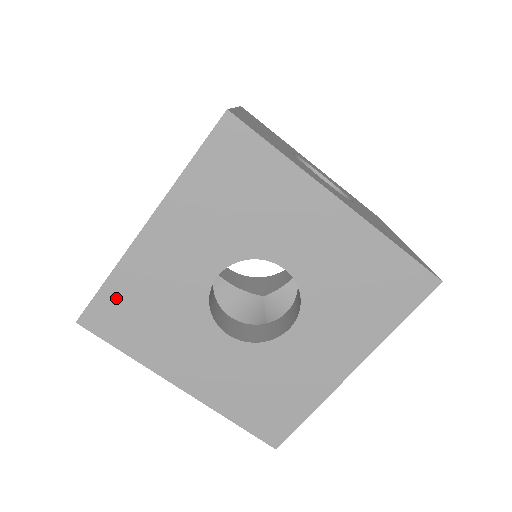
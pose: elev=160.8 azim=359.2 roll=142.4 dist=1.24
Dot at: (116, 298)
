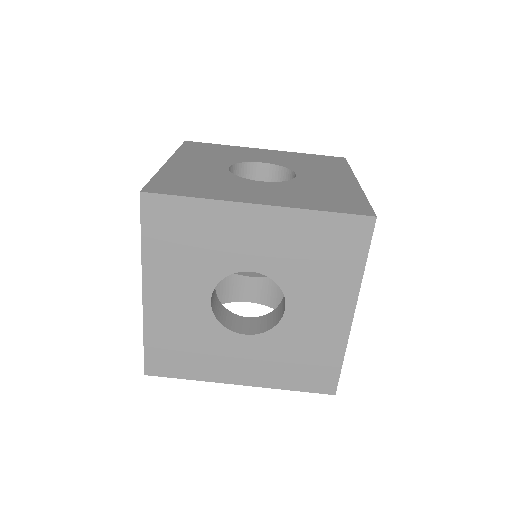
Dot at: (184, 212)
